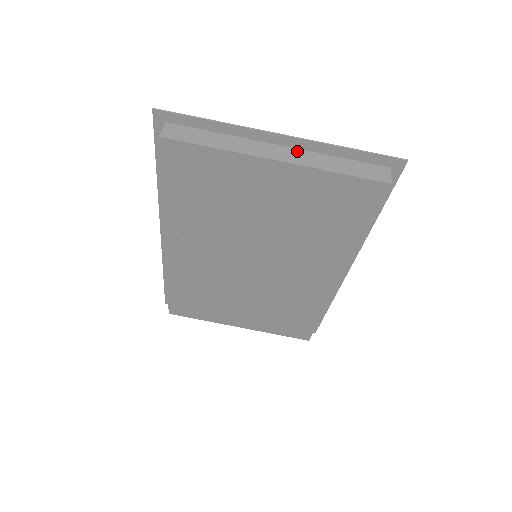
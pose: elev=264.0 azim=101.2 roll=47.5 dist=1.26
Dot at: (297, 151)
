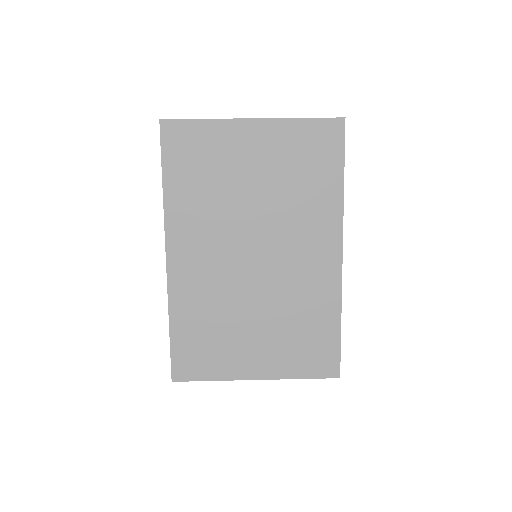
Dot at: occluded
